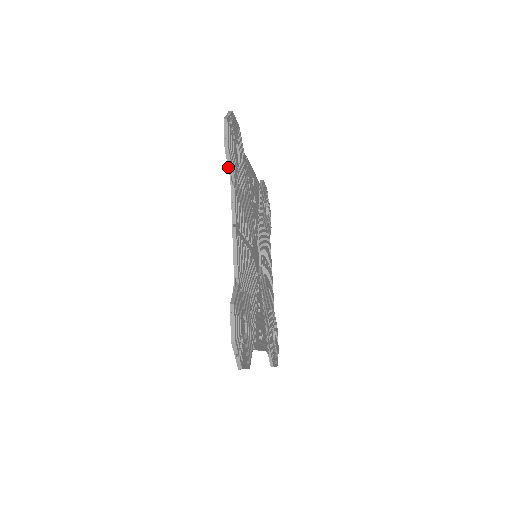
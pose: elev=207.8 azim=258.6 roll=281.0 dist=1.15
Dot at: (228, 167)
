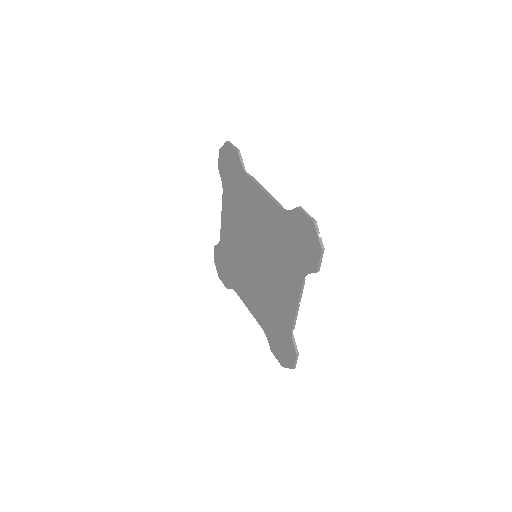
Dot at: occluded
